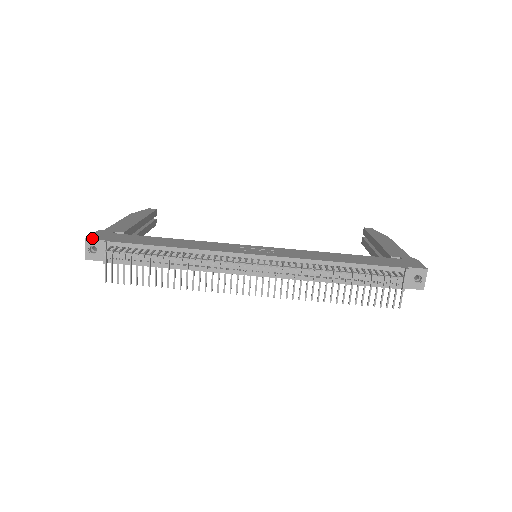
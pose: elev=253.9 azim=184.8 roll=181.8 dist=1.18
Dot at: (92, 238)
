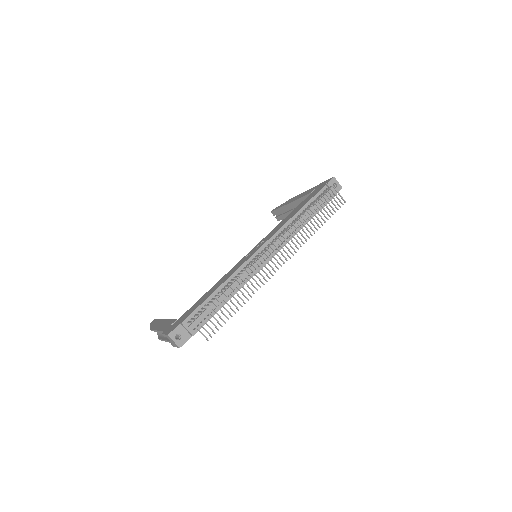
Dot at: (171, 331)
